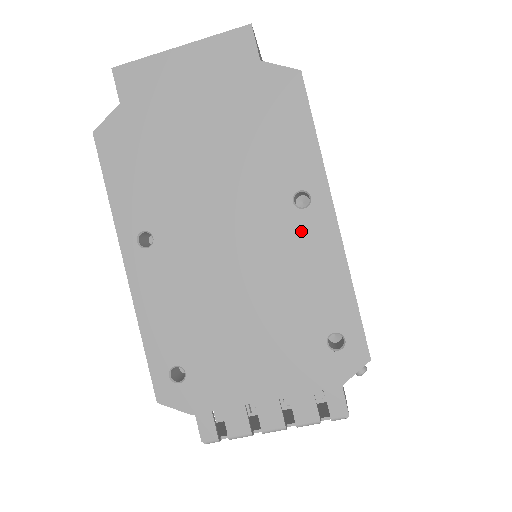
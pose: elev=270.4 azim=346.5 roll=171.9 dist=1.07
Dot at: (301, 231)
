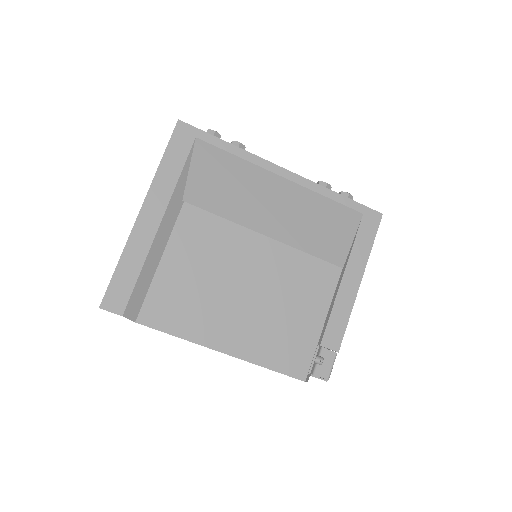
Dot at: occluded
